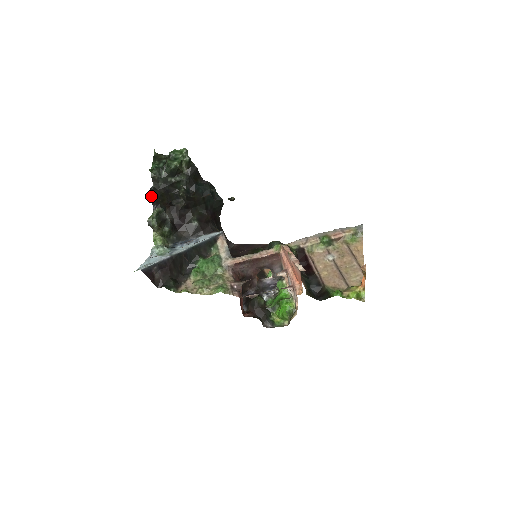
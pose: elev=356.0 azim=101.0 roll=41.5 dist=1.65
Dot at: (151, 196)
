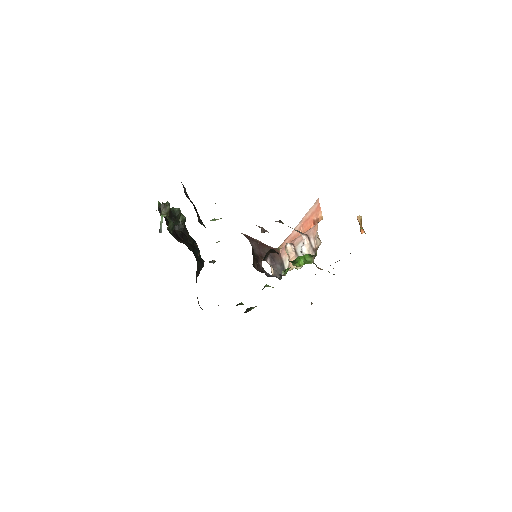
Dot at: occluded
